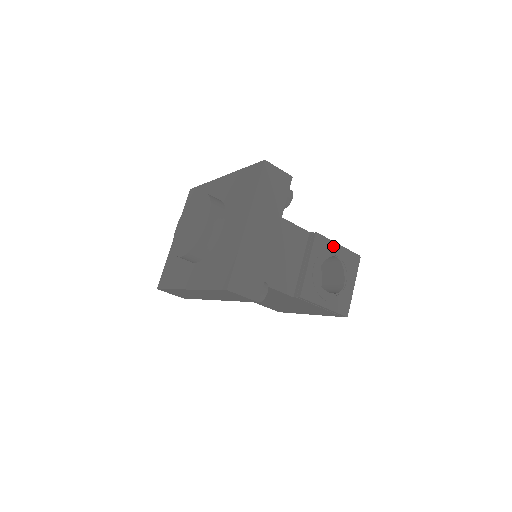
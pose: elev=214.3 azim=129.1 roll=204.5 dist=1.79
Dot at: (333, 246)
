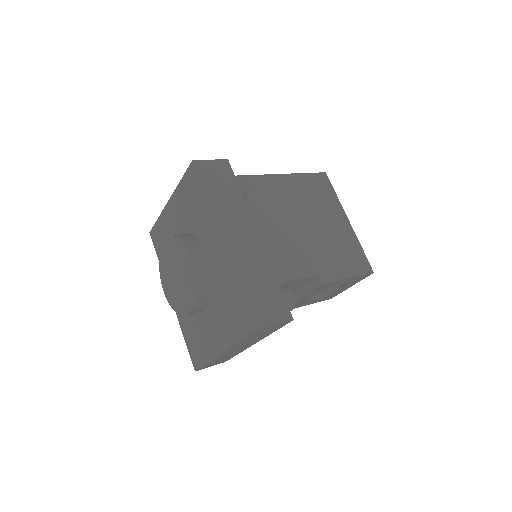
Dot at: (340, 282)
